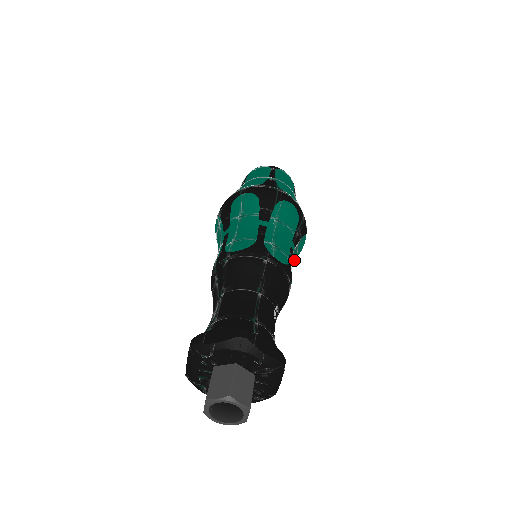
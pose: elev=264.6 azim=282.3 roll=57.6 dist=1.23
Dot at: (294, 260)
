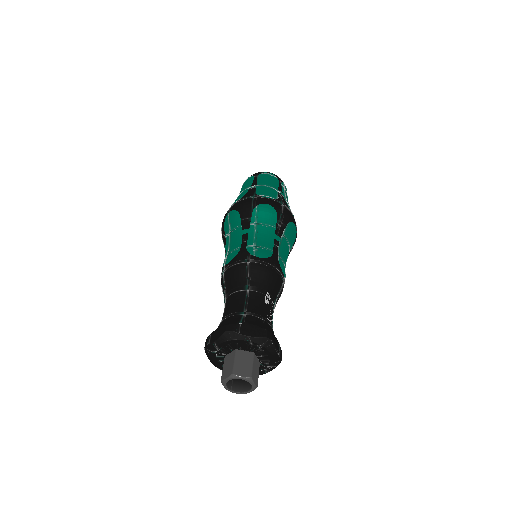
Dot at: (285, 247)
